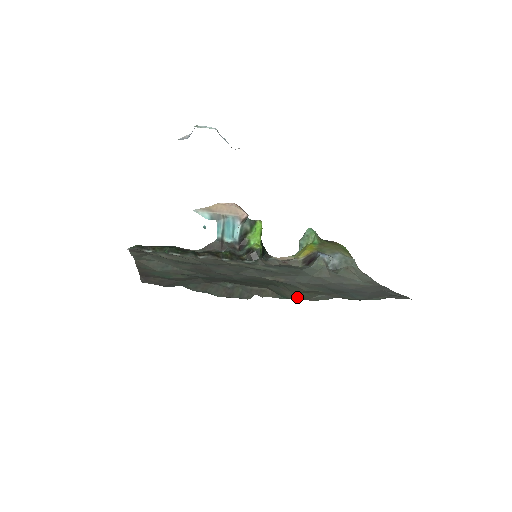
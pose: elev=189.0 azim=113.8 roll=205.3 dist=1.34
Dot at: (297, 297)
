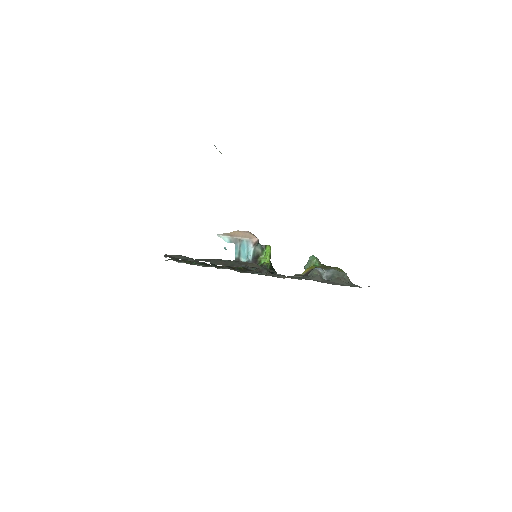
Dot at: occluded
